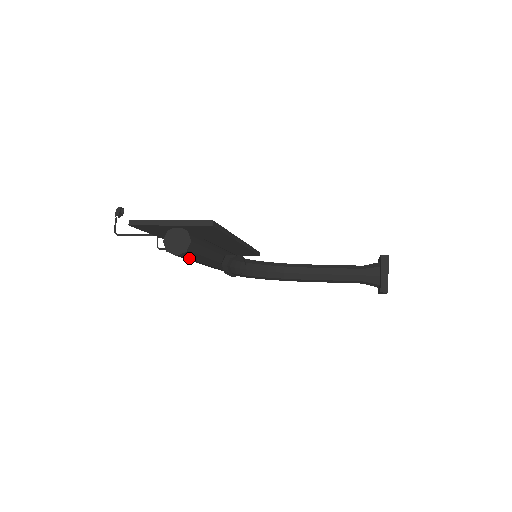
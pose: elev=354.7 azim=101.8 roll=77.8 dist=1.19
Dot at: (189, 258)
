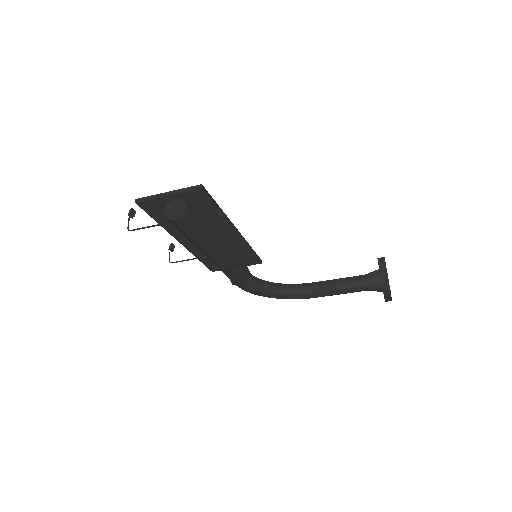
Dot at: (191, 241)
